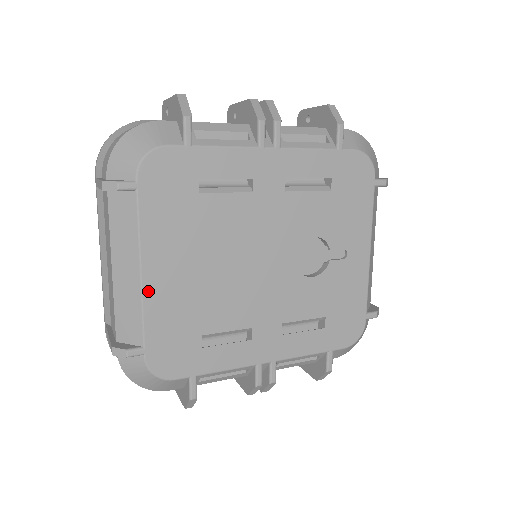
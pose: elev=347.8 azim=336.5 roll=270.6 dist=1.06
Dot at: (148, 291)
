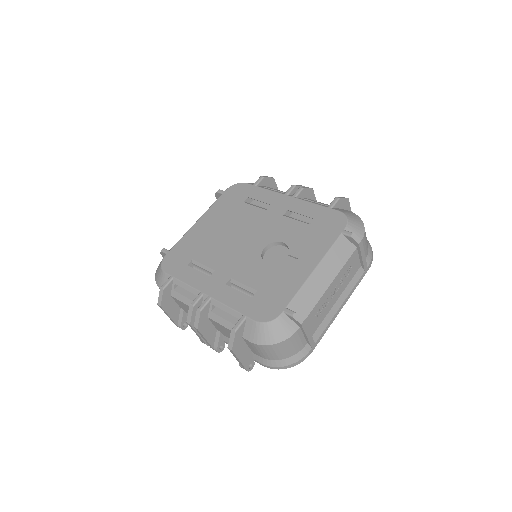
Dot at: (192, 229)
